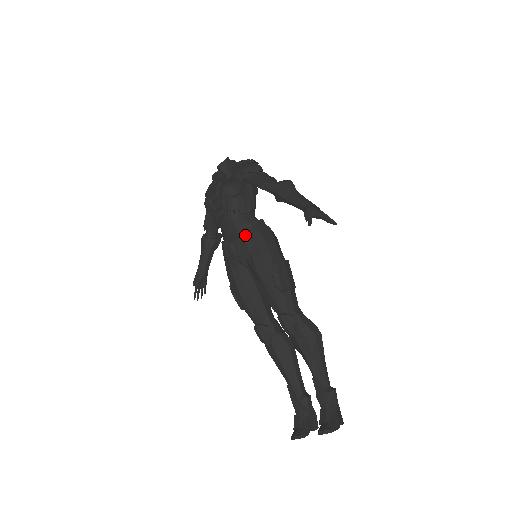
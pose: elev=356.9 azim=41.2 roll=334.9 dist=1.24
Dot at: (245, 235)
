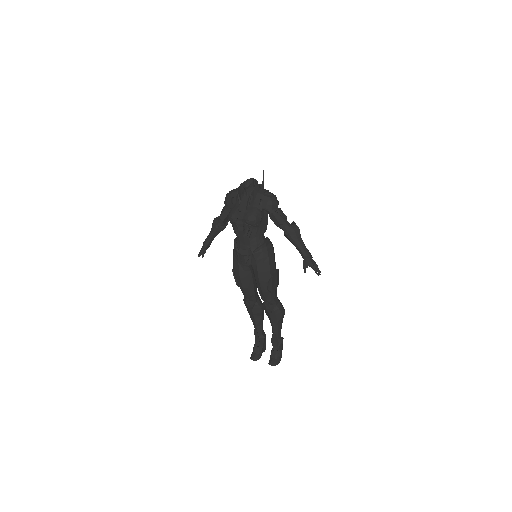
Dot at: (256, 254)
